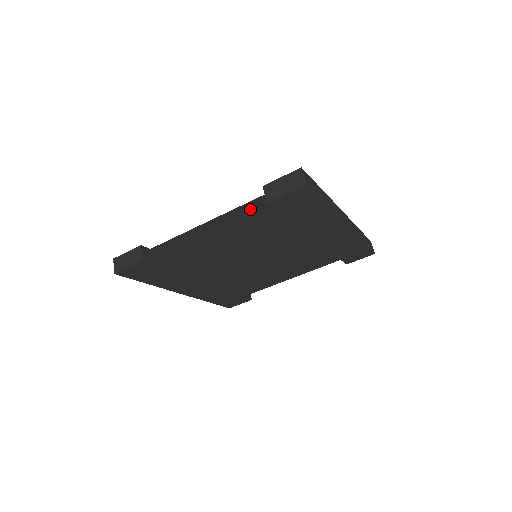
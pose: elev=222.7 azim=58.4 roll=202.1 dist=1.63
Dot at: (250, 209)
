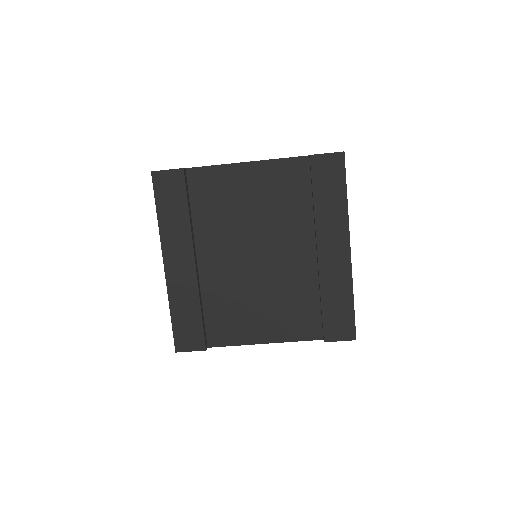
Dot at: (290, 168)
